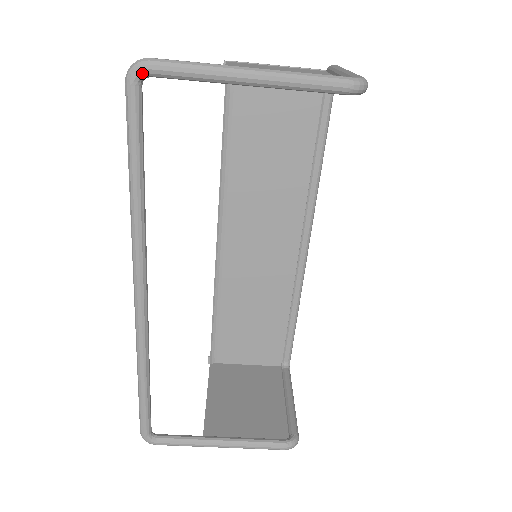
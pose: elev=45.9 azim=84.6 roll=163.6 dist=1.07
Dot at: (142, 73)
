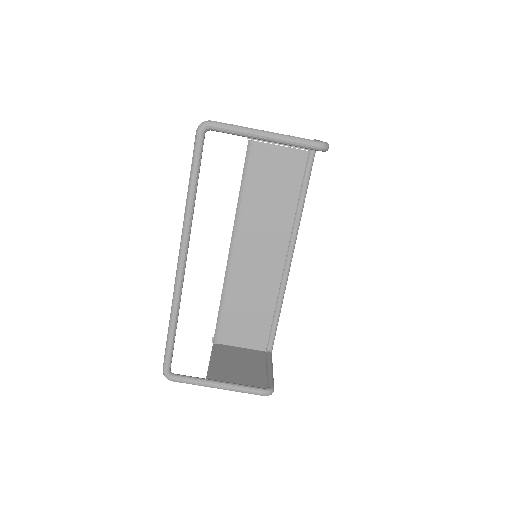
Dot at: (207, 128)
